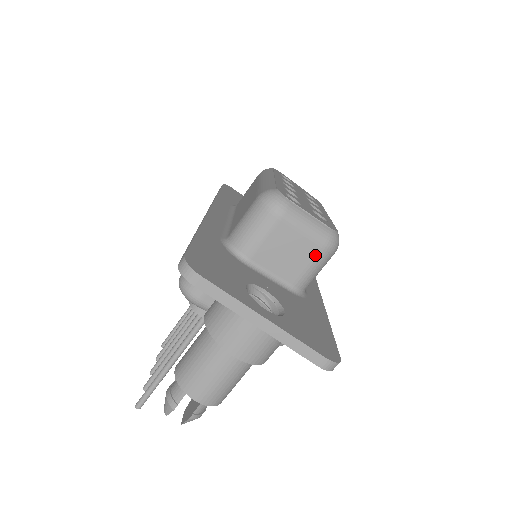
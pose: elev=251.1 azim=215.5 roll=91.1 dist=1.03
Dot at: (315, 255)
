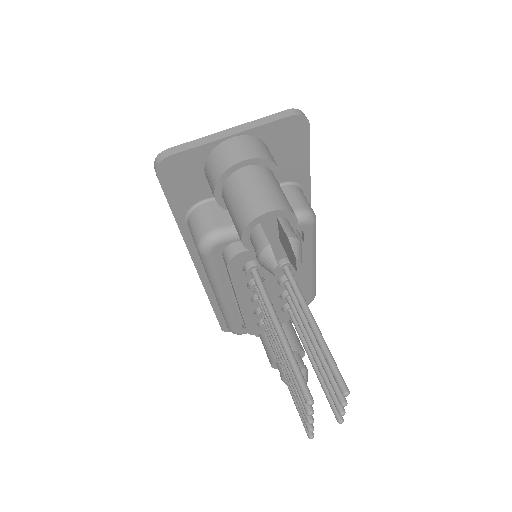
Dot at: occluded
